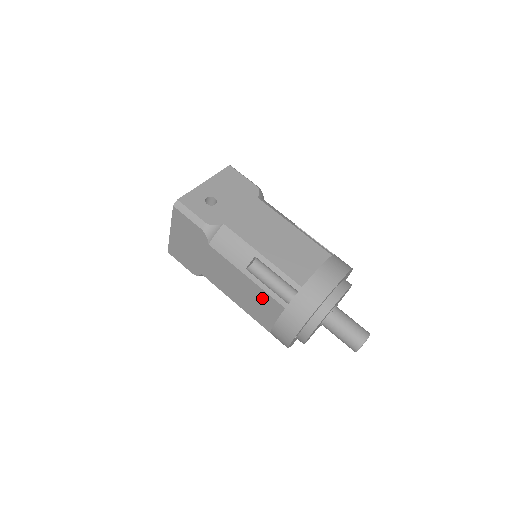
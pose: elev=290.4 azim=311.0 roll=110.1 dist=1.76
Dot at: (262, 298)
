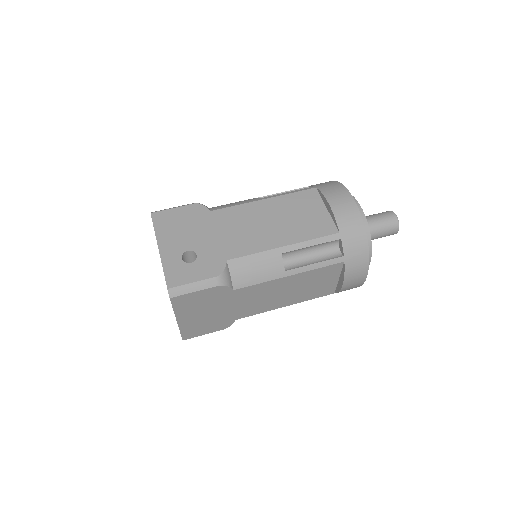
Dot at: (316, 276)
